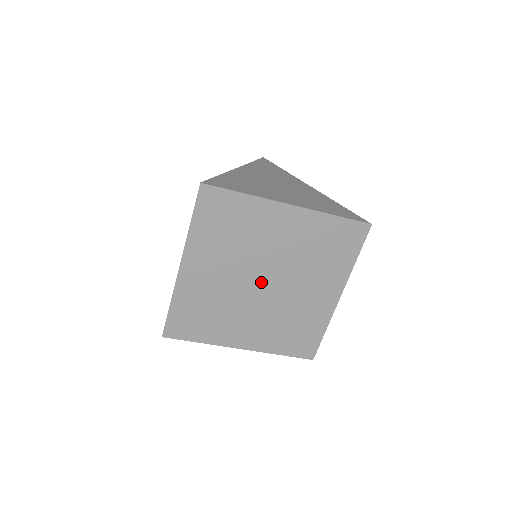
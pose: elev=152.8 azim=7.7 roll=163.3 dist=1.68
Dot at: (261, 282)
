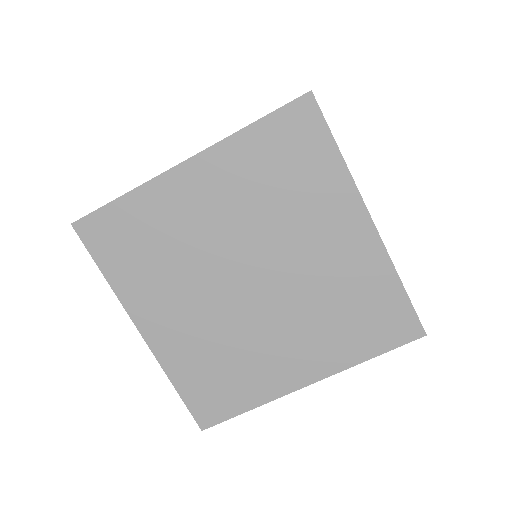
Dot at: (248, 276)
